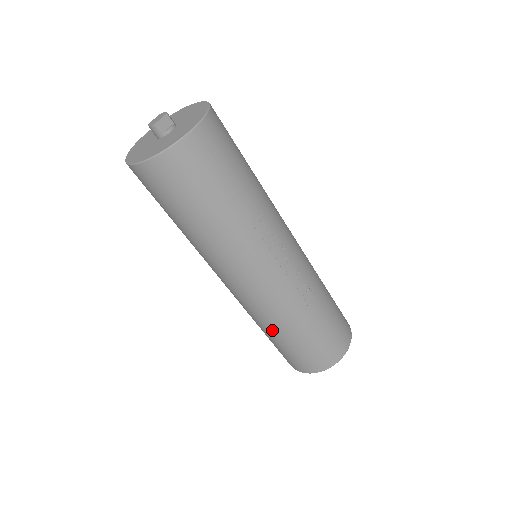
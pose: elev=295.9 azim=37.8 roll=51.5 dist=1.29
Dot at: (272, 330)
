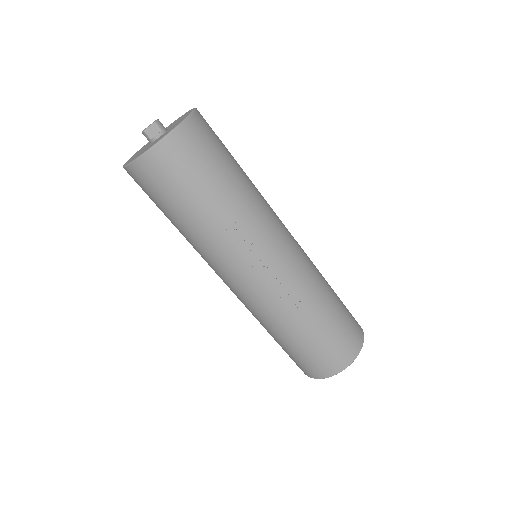
Dot at: (265, 328)
